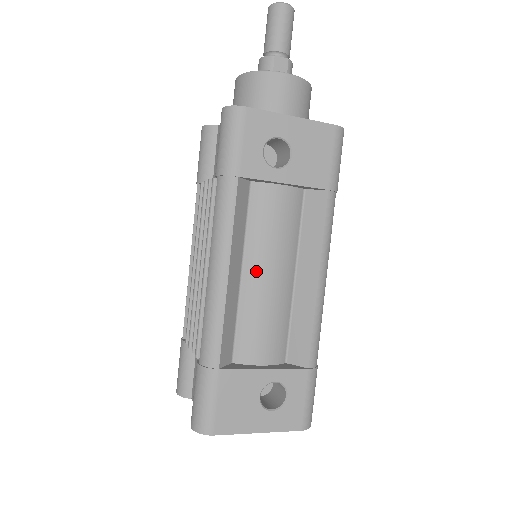
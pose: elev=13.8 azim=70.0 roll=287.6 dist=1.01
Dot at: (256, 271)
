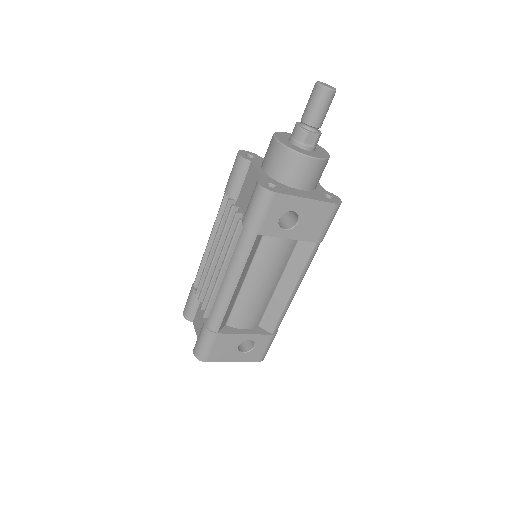
Dot at: (254, 281)
